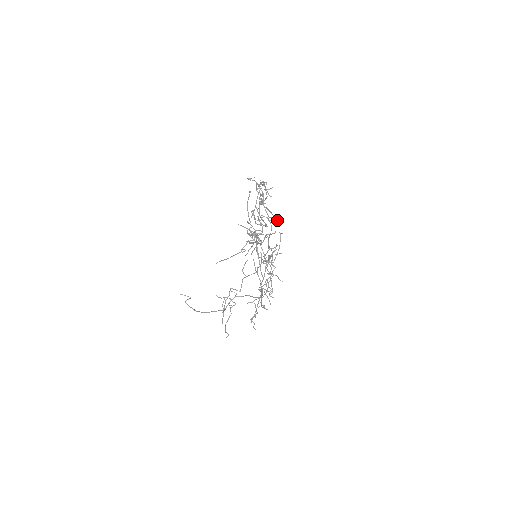
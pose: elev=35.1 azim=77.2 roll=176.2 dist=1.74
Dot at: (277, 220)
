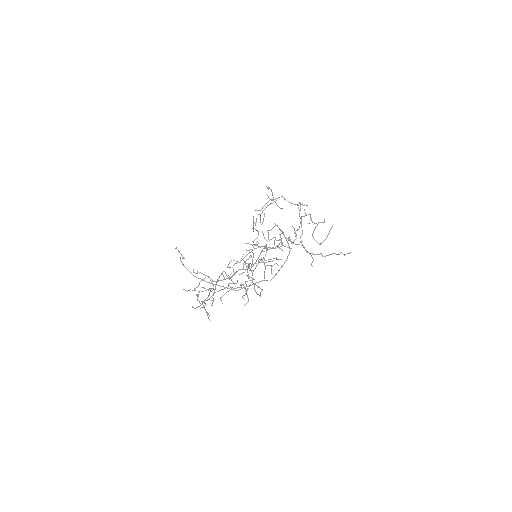
Dot at: occluded
